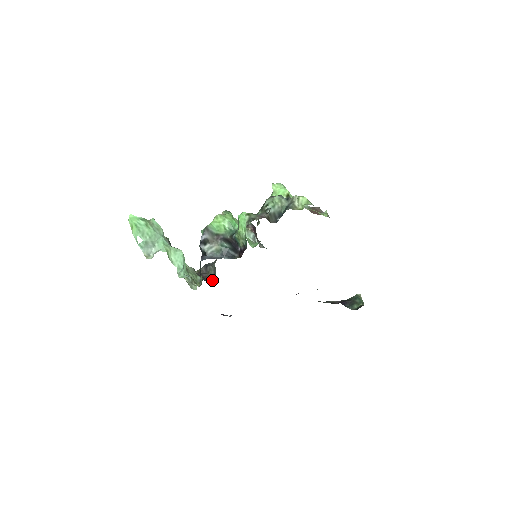
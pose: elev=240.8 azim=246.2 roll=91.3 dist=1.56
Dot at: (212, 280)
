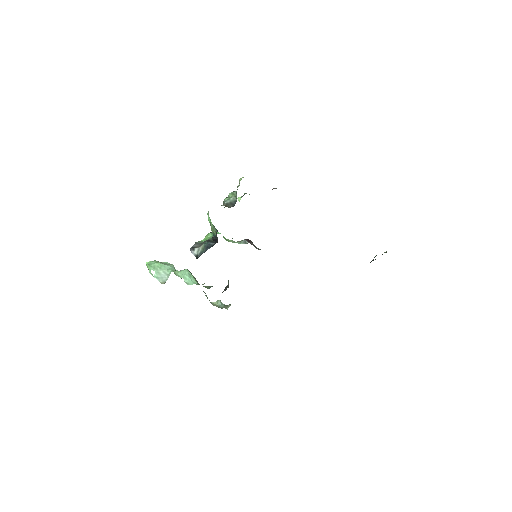
Dot at: occluded
